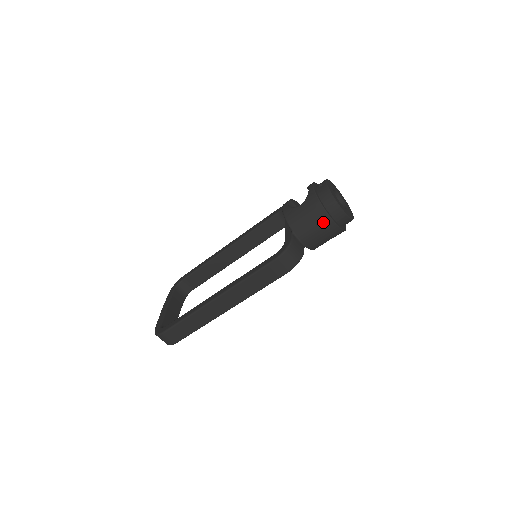
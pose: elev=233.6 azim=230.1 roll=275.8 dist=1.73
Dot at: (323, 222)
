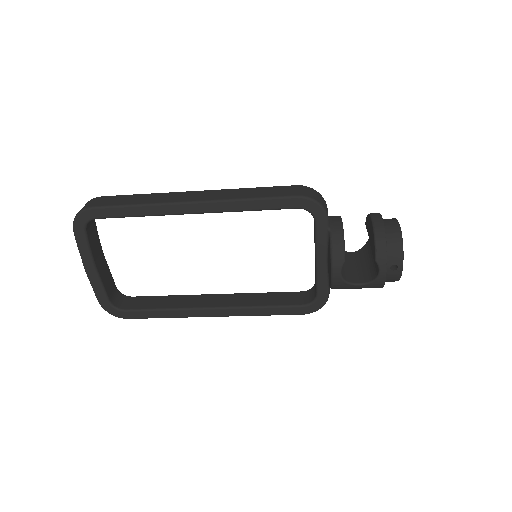
Dot at: occluded
